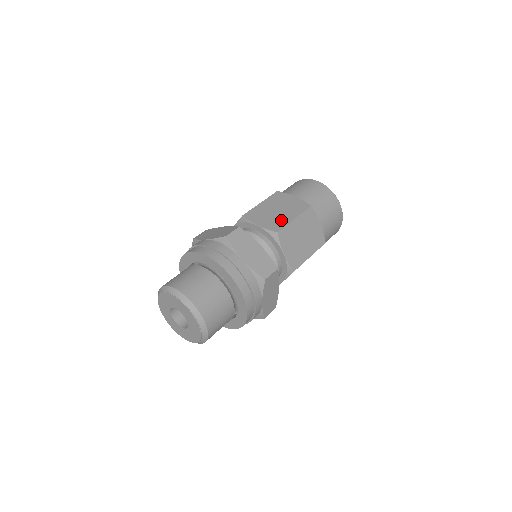
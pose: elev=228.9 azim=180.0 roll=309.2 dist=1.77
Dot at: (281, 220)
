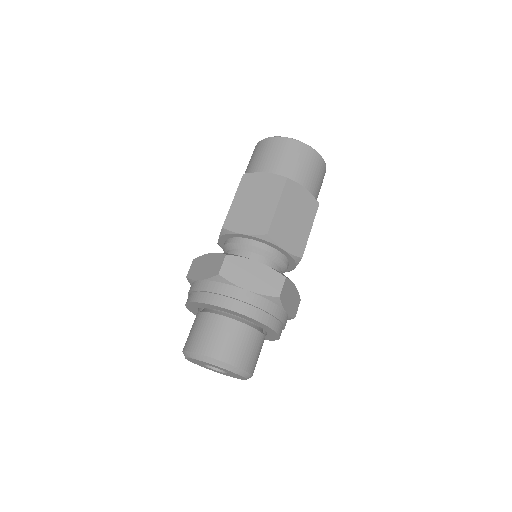
Dot at: (301, 236)
